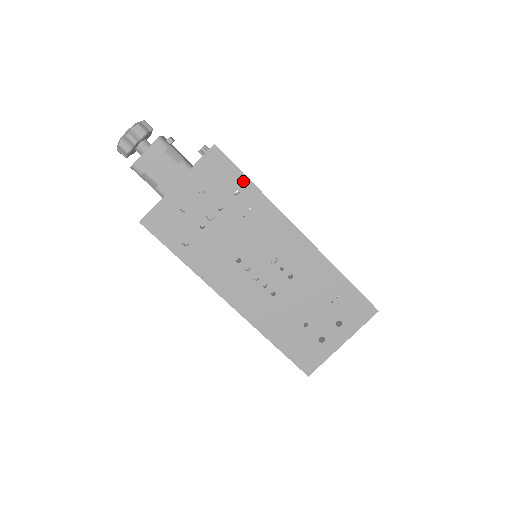
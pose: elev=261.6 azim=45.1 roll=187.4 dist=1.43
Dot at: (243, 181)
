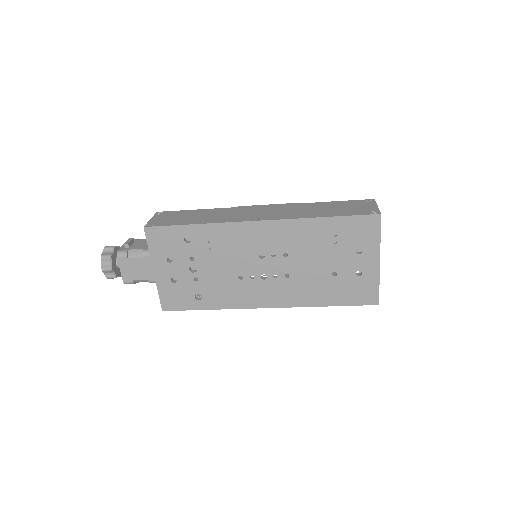
Dot at: (184, 230)
